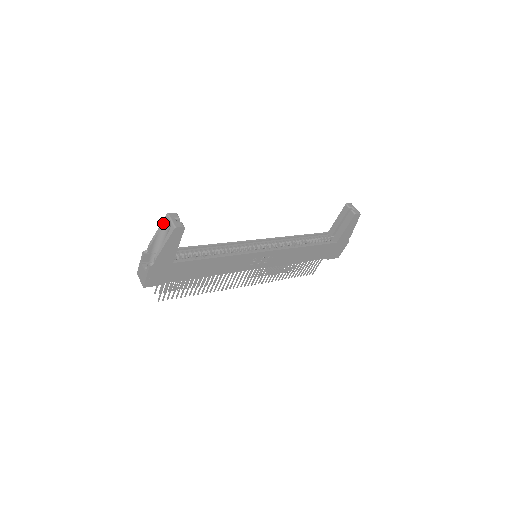
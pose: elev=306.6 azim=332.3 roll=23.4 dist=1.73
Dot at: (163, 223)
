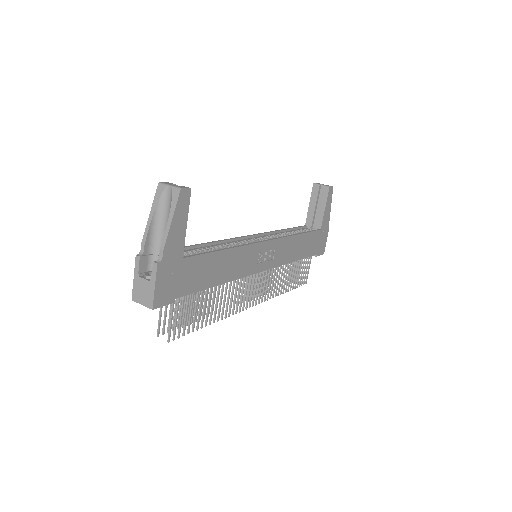
Dot at: (156, 198)
